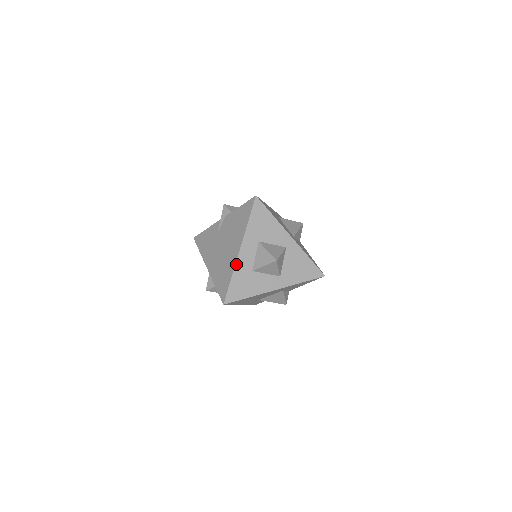
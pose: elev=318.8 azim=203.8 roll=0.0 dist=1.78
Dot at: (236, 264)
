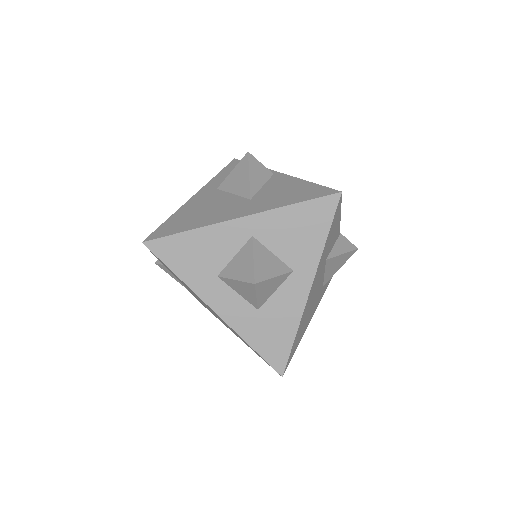
Dot at: (233, 328)
